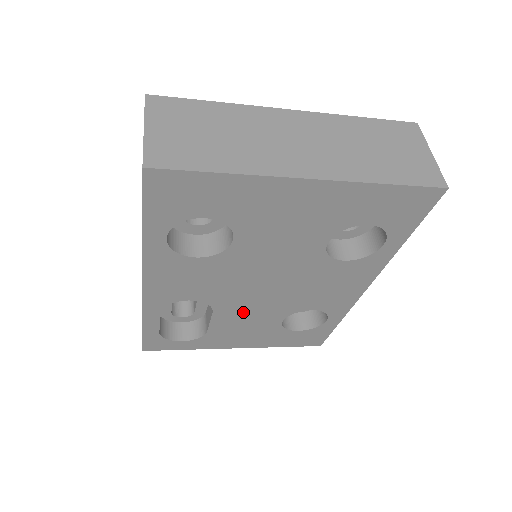
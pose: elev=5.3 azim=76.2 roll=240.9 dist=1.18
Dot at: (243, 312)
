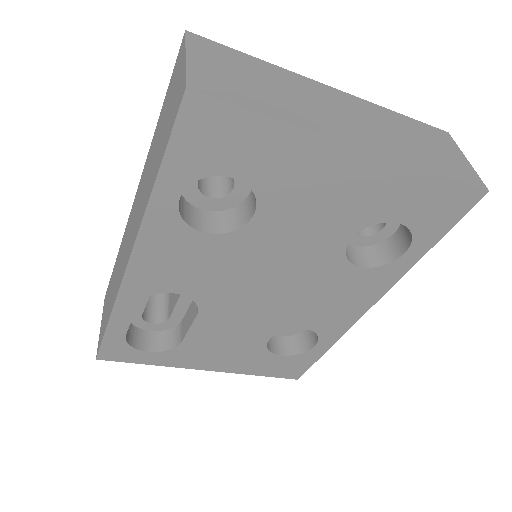
Dot at: (231, 320)
